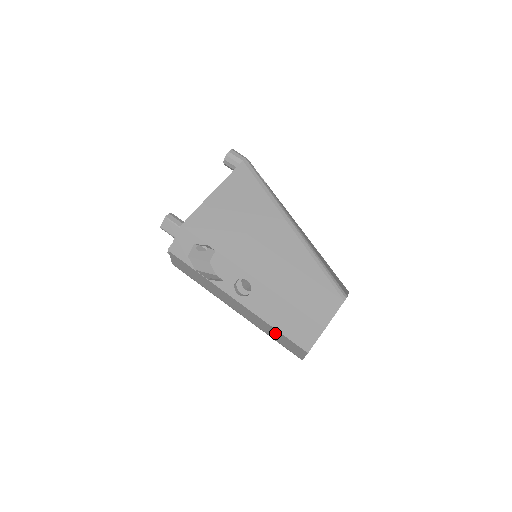
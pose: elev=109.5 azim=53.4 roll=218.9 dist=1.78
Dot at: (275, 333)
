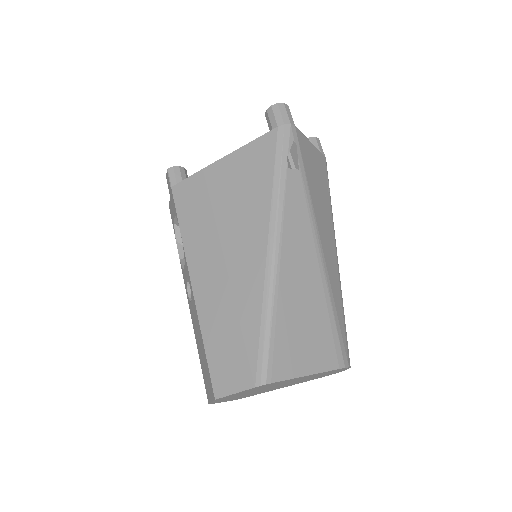
Dot at: occluded
